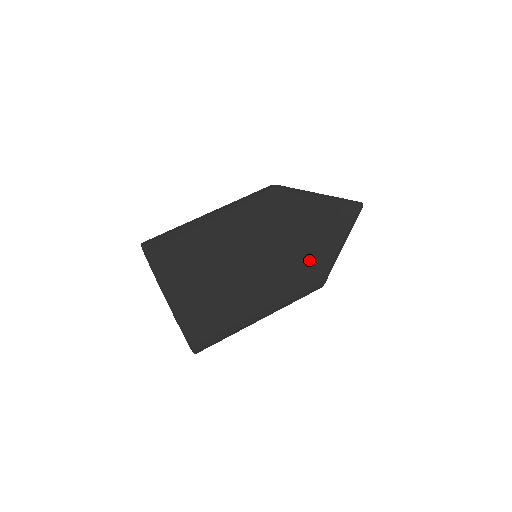
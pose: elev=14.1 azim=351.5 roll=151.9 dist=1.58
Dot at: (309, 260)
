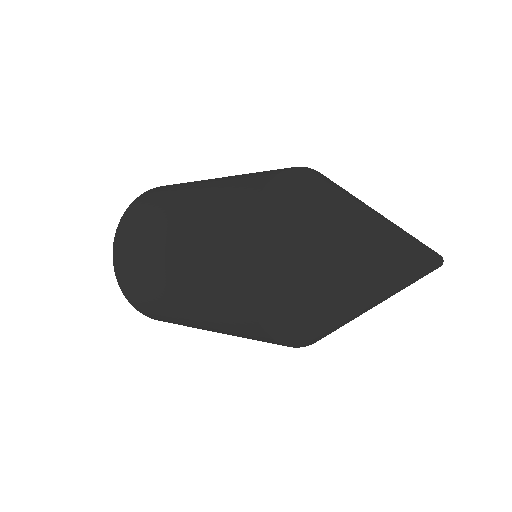
Dot at: (226, 265)
